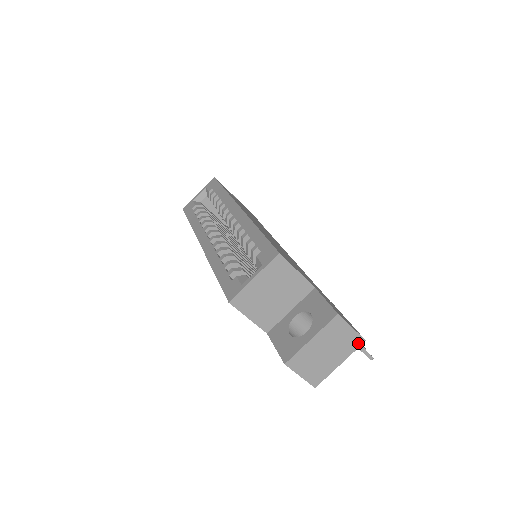
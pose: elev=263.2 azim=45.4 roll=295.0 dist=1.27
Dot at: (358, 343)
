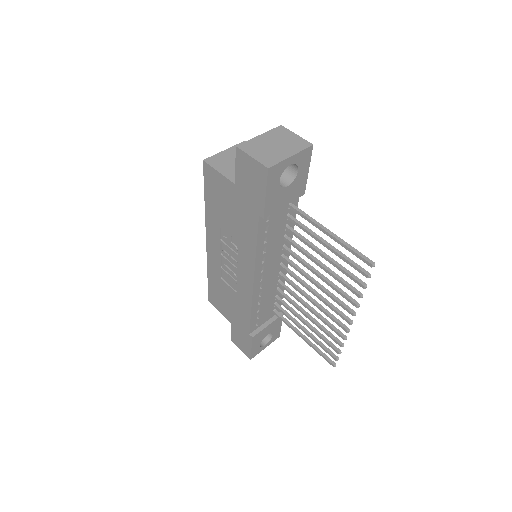
Dot at: (306, 145)
